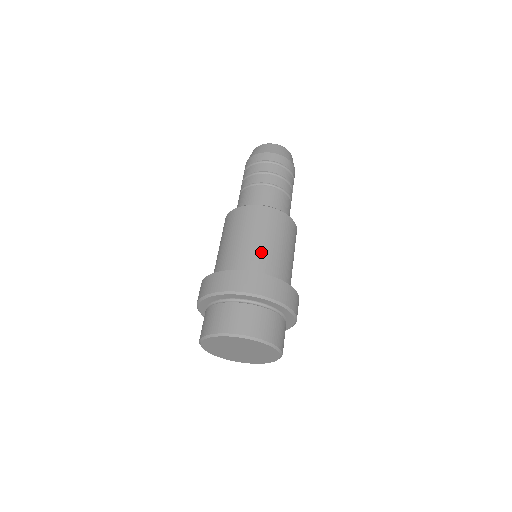
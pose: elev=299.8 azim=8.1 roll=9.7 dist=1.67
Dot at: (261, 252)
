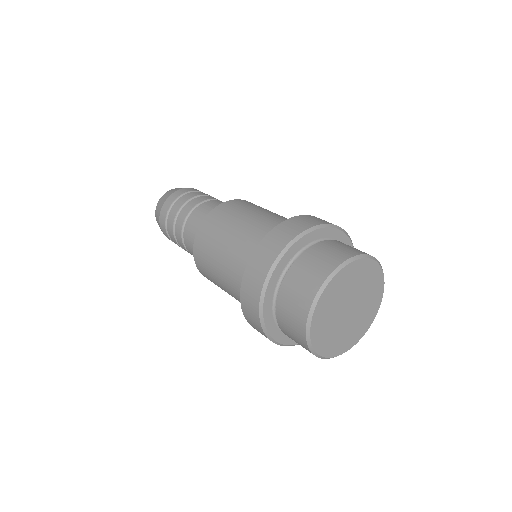
Dot at: (277, 217)
